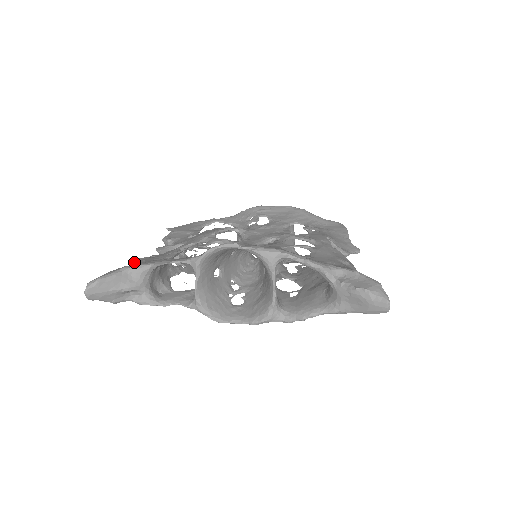
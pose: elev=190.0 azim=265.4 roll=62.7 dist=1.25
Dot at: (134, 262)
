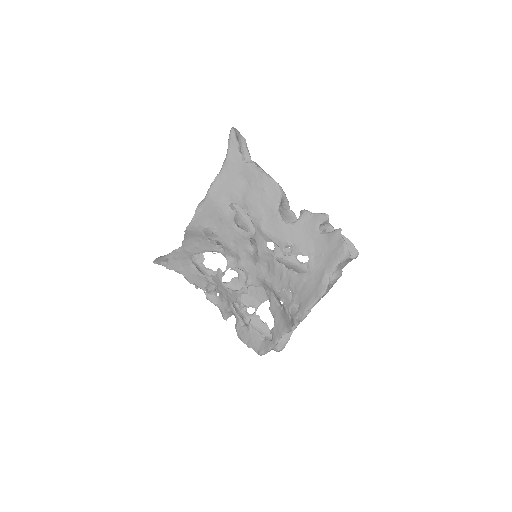
Dot at: occluded
